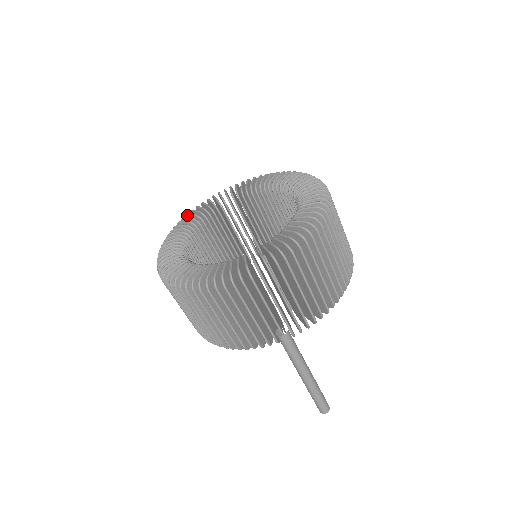
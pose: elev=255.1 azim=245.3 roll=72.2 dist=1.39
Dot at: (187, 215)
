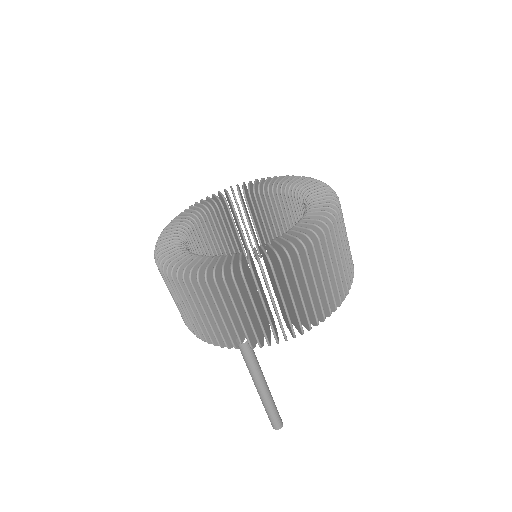
Dot at: (212, 195)
